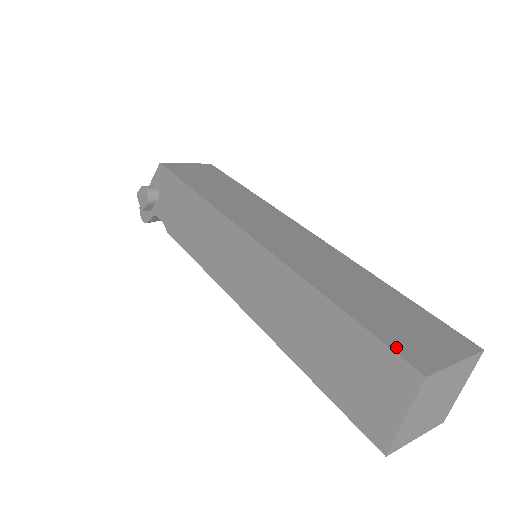
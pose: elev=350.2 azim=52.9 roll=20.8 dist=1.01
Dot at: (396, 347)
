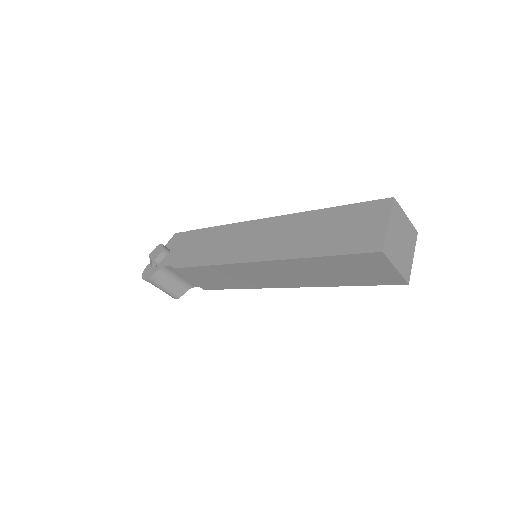
Dot at: (373, 203)
